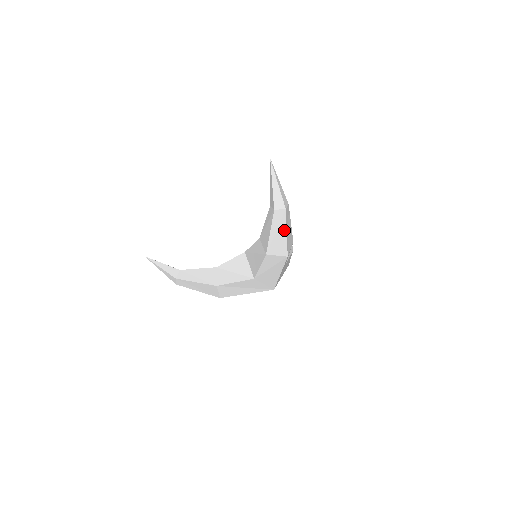
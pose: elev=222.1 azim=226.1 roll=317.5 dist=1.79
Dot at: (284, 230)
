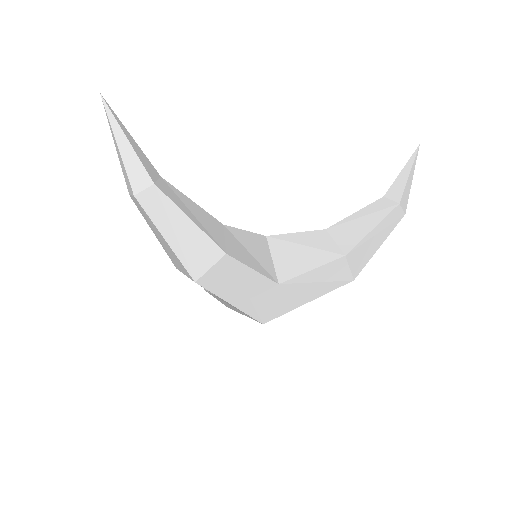
Dot at: (160, 234)
